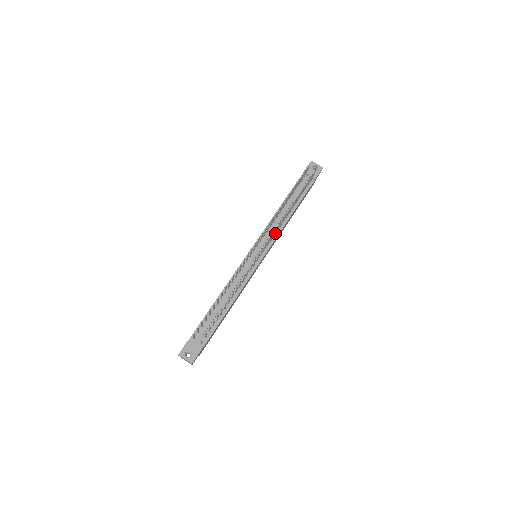
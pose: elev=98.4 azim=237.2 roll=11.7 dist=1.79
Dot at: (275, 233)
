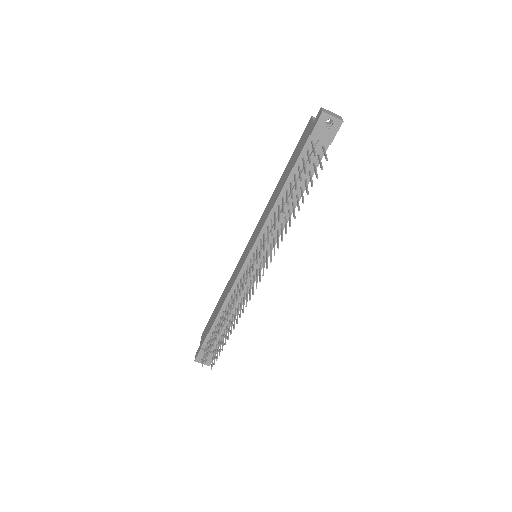
Dot at: (276, 233)
